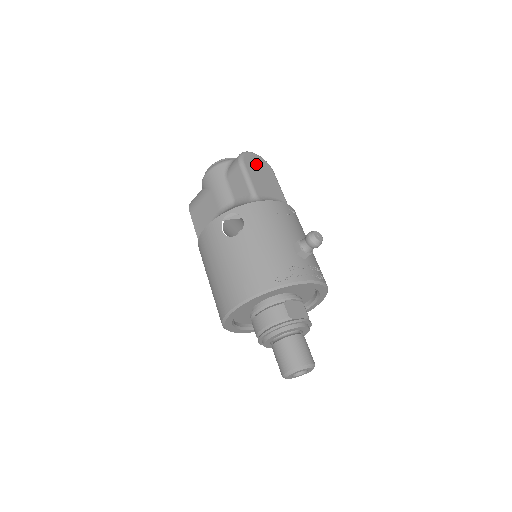
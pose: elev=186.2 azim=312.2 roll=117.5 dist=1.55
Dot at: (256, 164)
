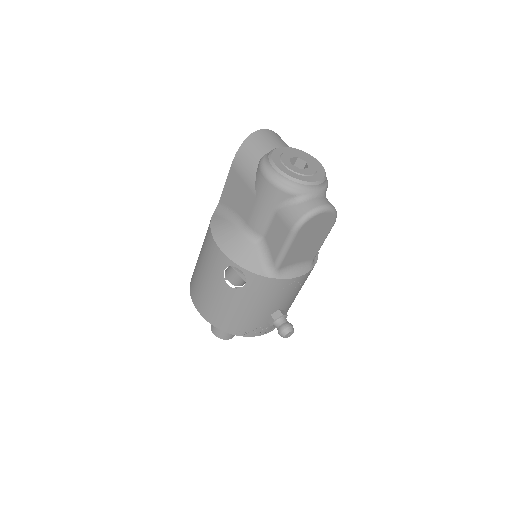
Dot at: (314, 227)
